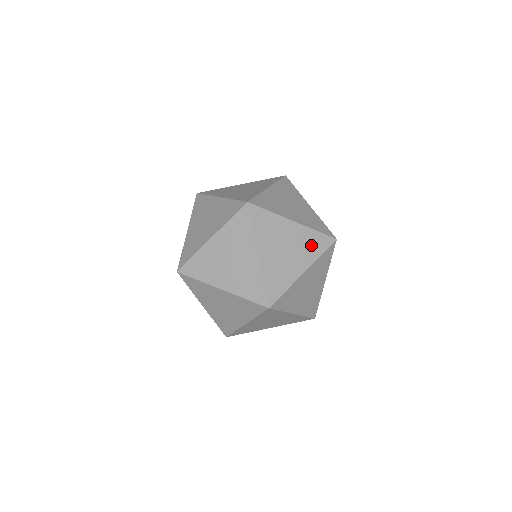
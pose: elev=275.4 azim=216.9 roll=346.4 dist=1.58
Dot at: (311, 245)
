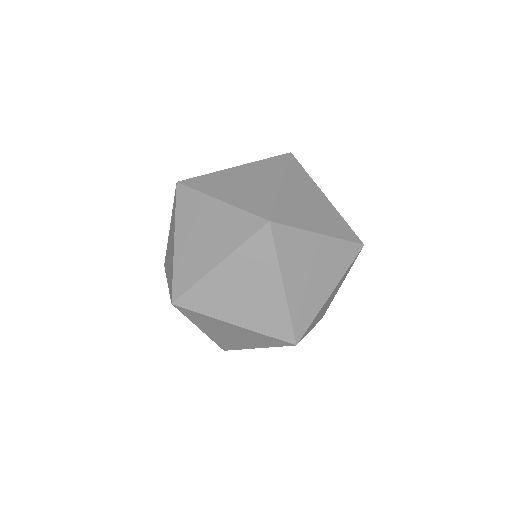
Dot at: occluded
